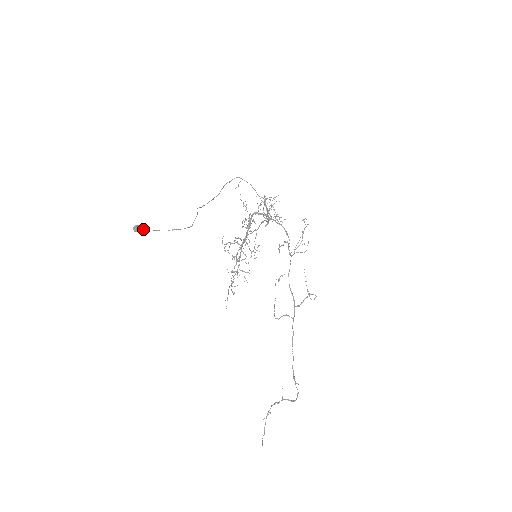
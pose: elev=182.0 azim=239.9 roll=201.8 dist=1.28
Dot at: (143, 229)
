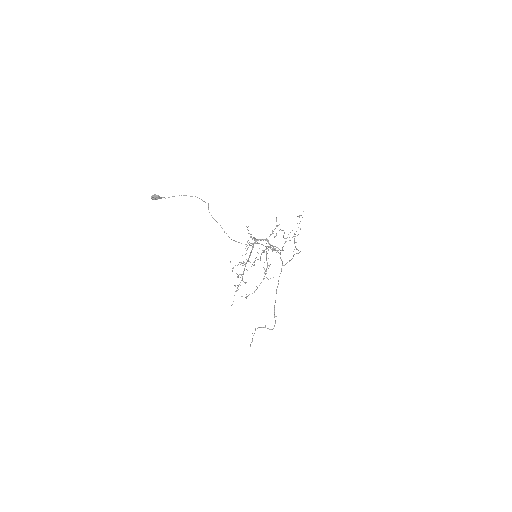
Dot at: (160, 198)
